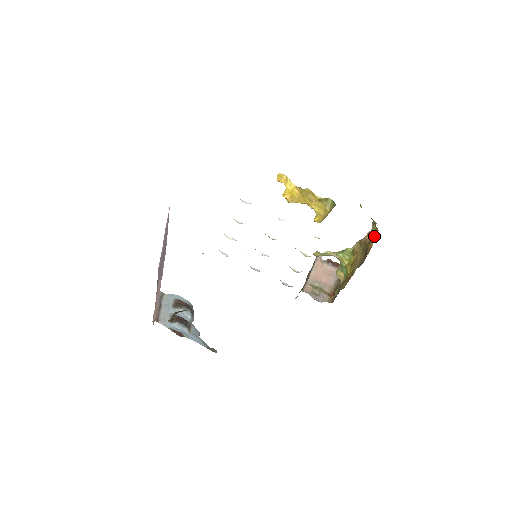
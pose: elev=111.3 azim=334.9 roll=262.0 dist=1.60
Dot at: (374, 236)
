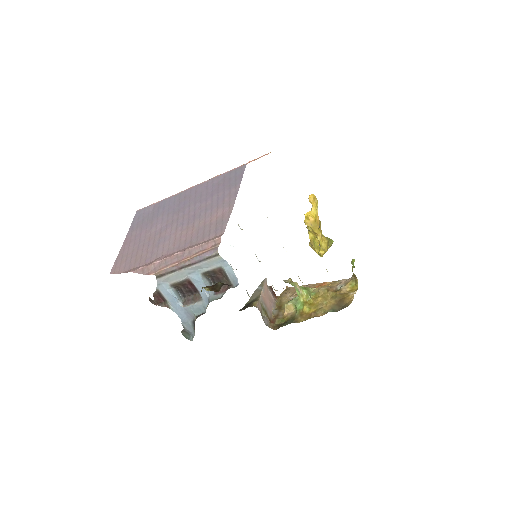
Dot at: (353, 291)
